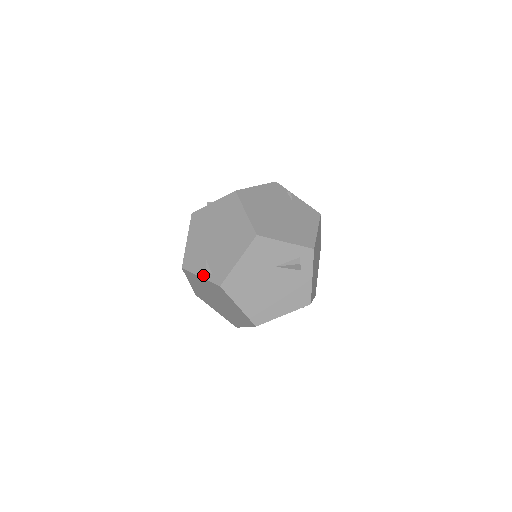
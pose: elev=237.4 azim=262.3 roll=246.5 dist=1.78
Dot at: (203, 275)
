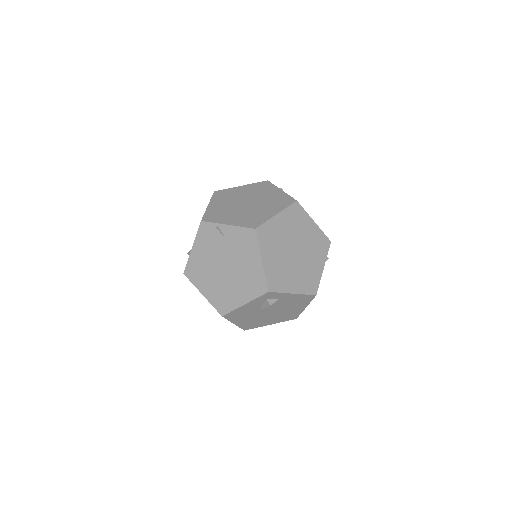
Dot at: occluded
